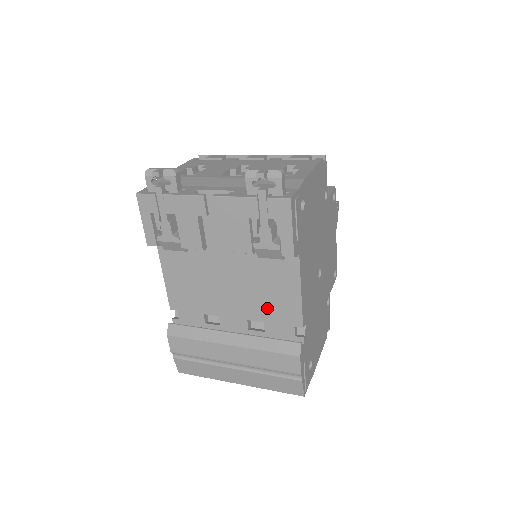
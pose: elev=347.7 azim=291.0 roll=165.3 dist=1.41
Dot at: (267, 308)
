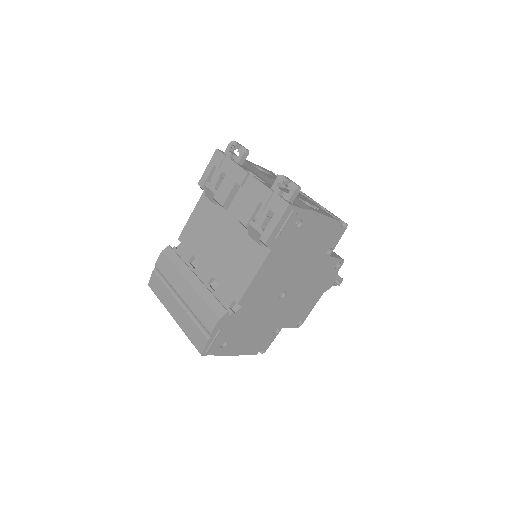
Dot at: (229, 275)
